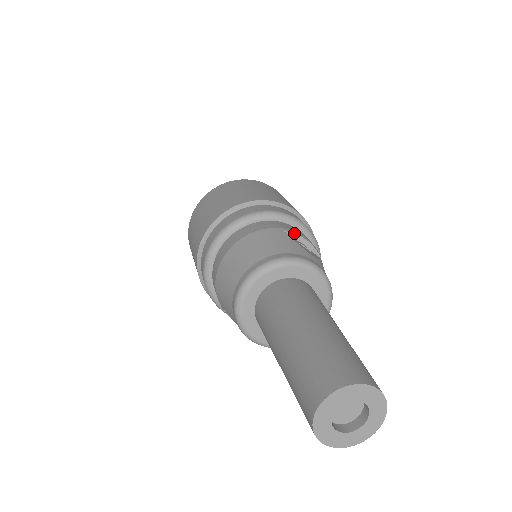
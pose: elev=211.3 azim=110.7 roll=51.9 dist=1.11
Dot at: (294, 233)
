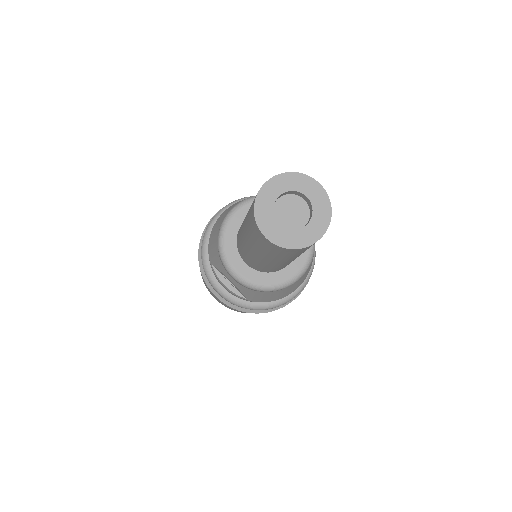
Dot at: occluded
